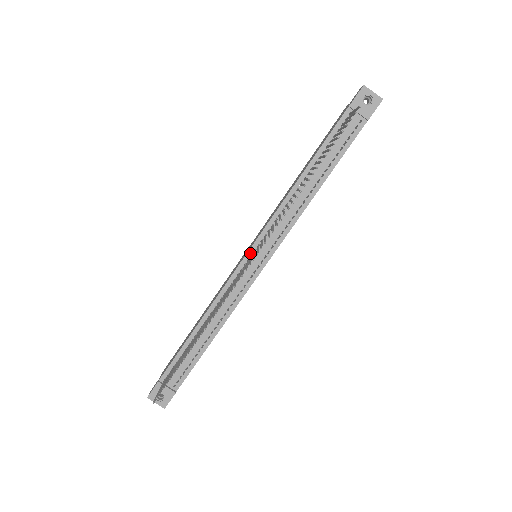
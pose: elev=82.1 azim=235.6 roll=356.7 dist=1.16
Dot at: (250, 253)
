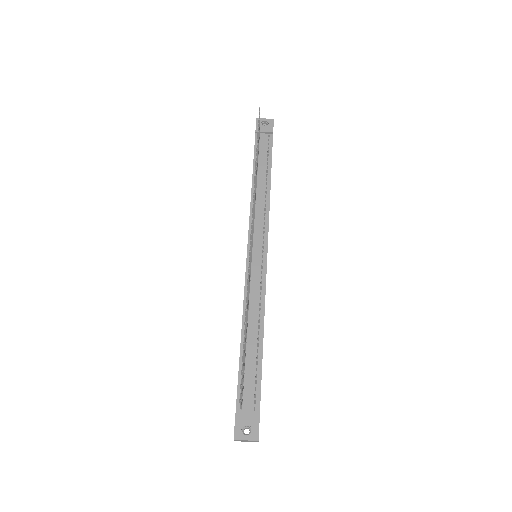
Dot at: occluded
